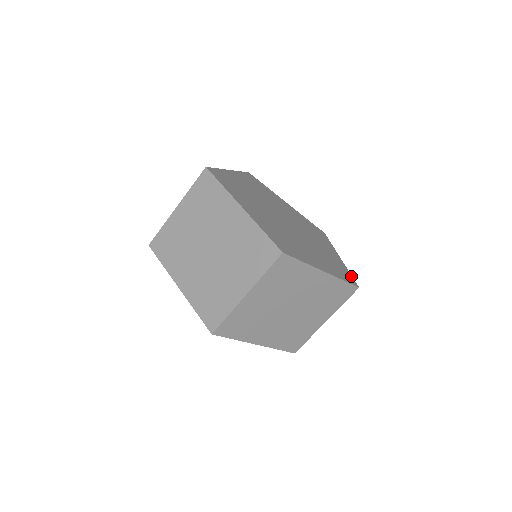
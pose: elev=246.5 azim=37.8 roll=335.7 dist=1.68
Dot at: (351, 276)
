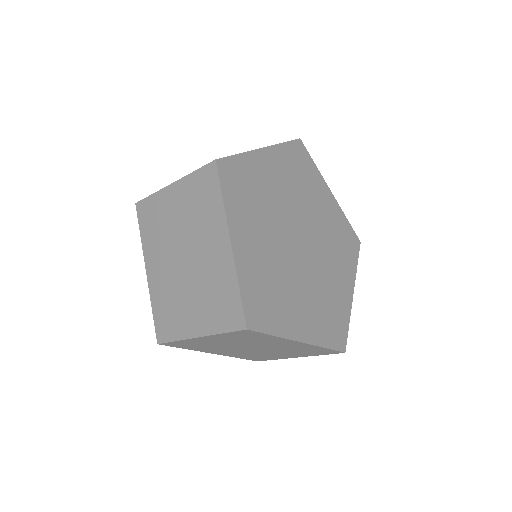
Dot at: (351, 228)
